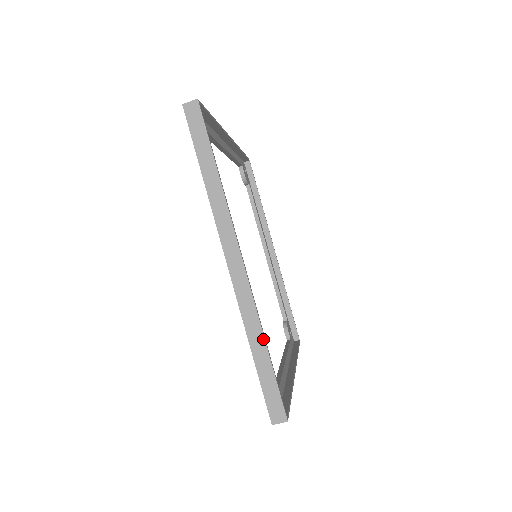
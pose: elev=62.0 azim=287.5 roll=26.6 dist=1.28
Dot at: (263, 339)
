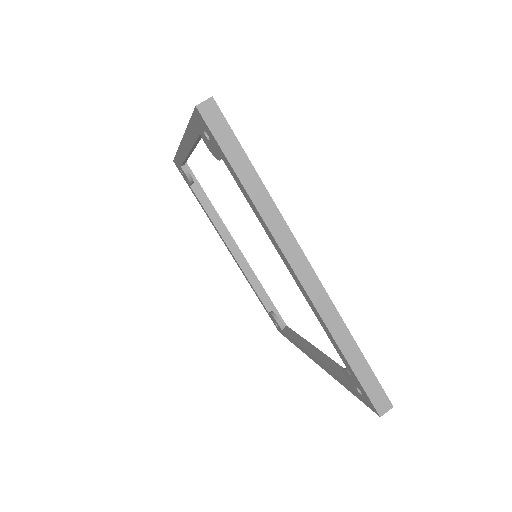
Dot at: (351, 337)
